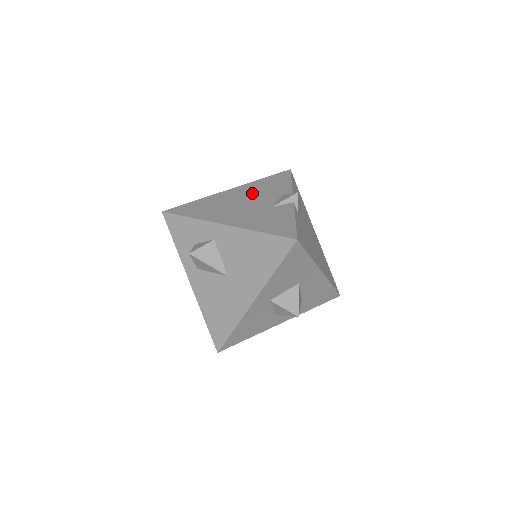
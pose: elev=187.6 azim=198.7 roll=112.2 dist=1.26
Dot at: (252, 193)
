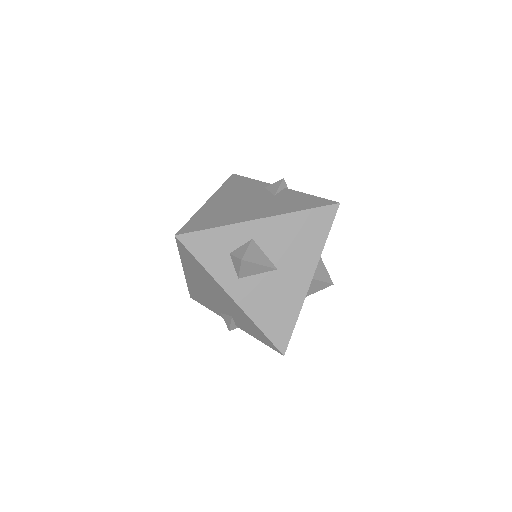
Dot at: (236, 195)
